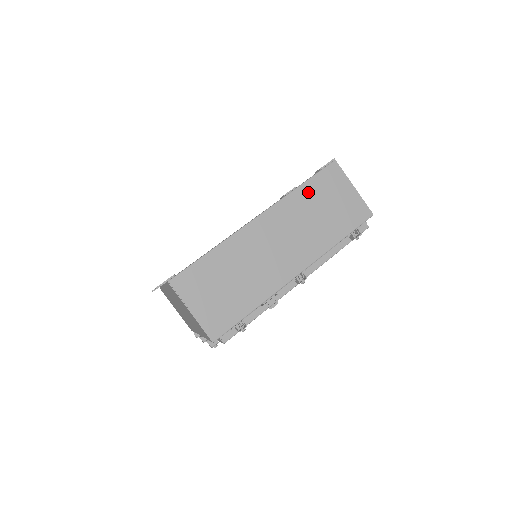
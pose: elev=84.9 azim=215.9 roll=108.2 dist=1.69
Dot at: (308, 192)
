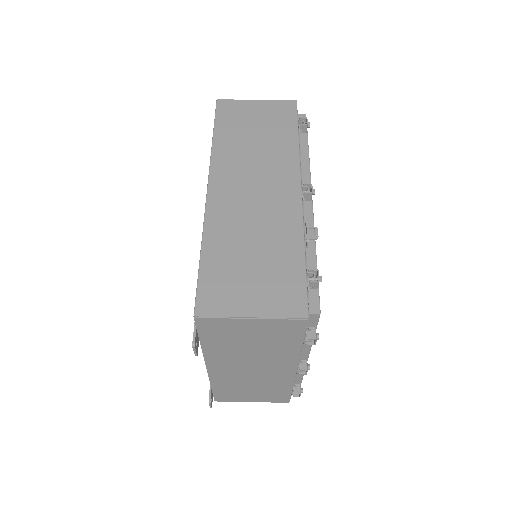
Dot at: (225, 135)
